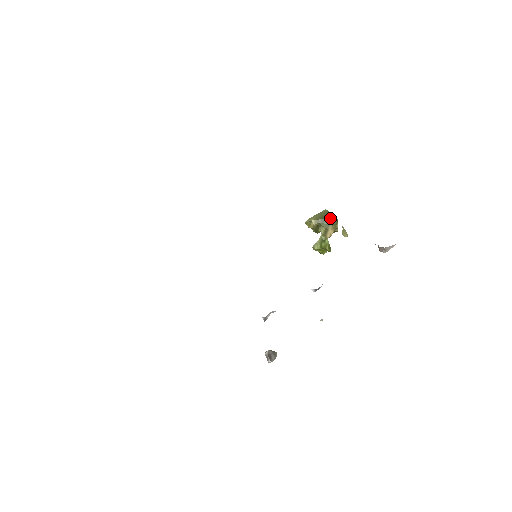
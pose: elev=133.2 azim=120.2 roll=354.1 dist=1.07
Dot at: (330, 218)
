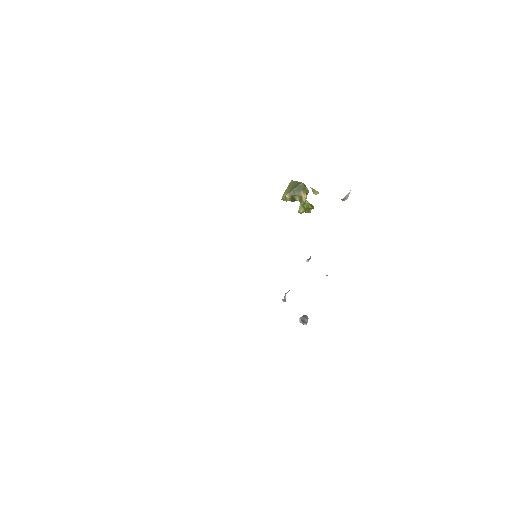
Dot at: (298, 186)
